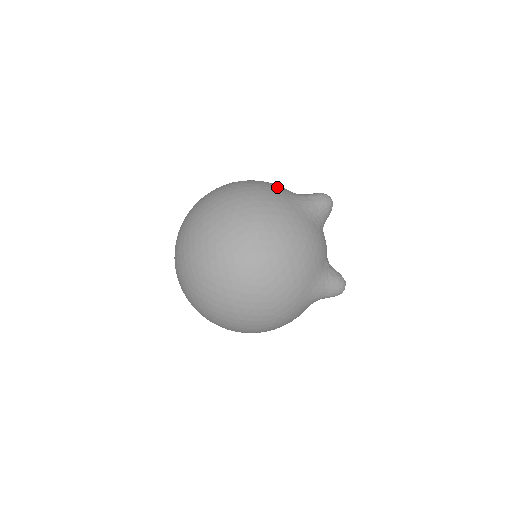
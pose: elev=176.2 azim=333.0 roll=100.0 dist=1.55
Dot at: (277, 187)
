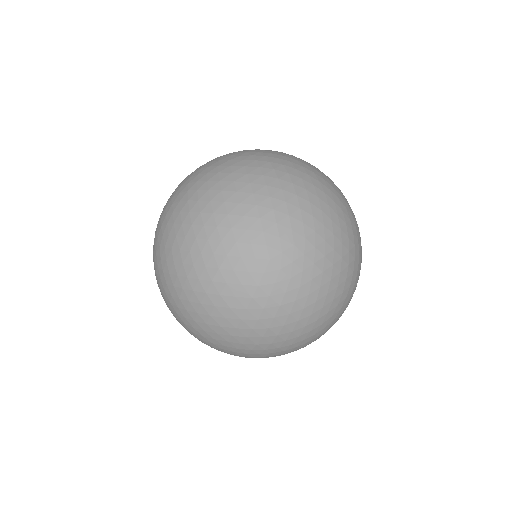
Dot at: occluded
